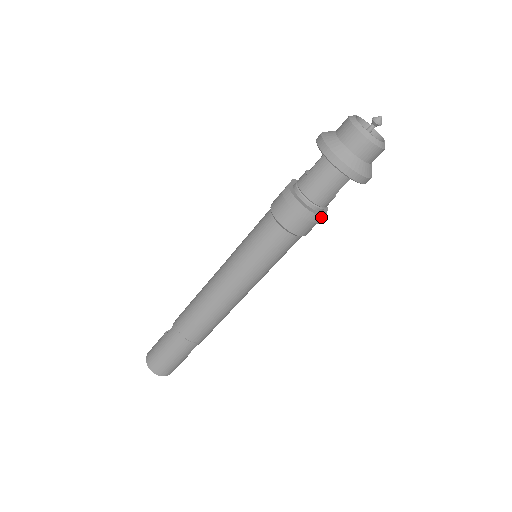
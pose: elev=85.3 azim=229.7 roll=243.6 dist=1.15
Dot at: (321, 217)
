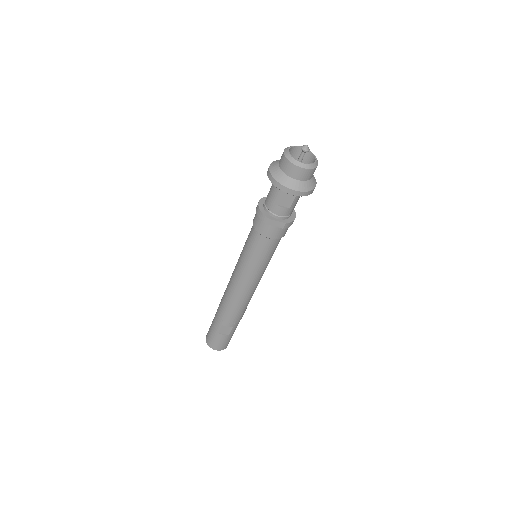
Dot at: (266, 217)
